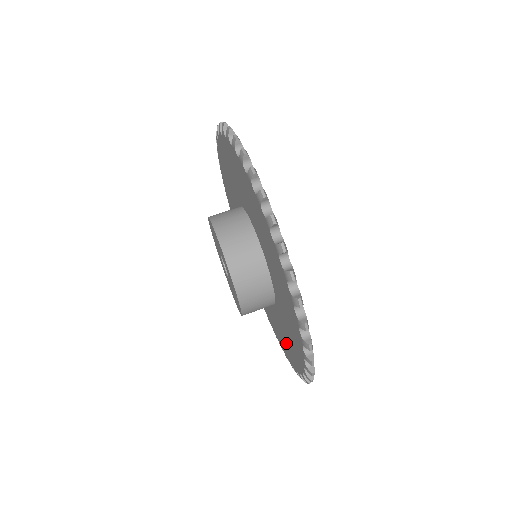
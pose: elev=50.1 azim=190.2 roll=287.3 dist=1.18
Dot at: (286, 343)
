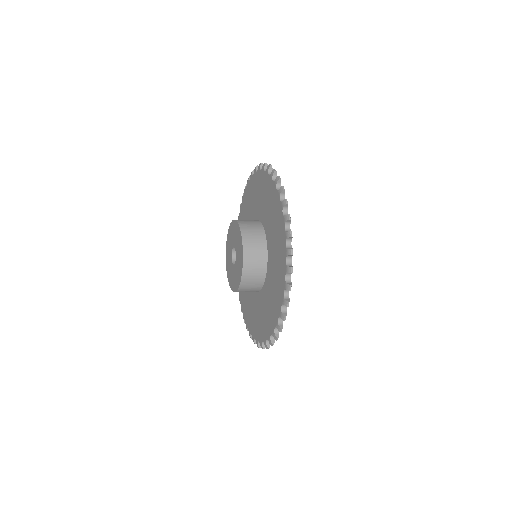
Dot at: (269, 312)
